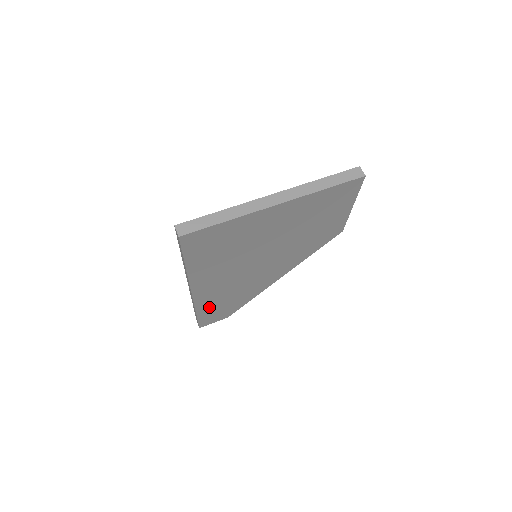
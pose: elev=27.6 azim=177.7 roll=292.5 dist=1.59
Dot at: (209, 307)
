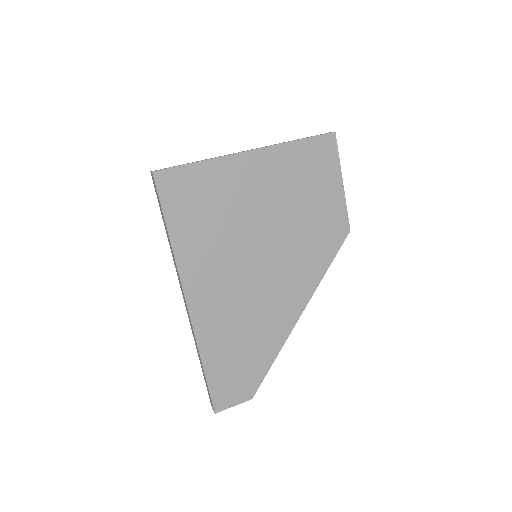
Dot at: (218, 354)
